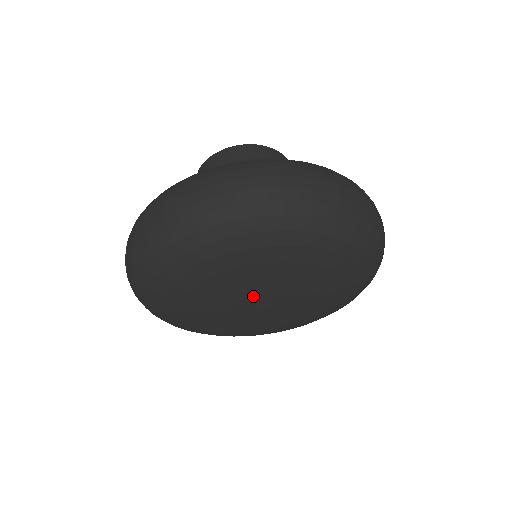
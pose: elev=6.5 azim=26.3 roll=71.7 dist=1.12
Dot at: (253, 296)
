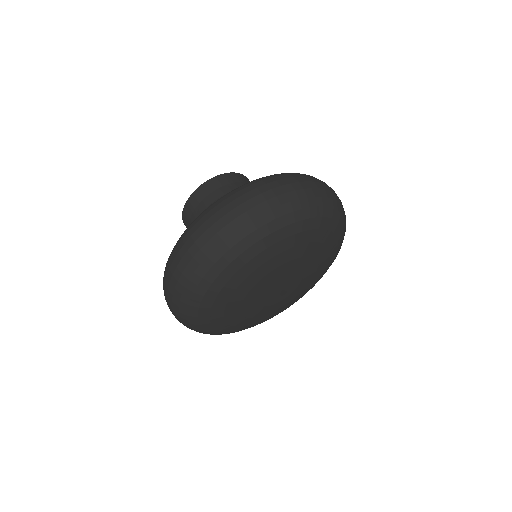
Dot at: (268, 288)
